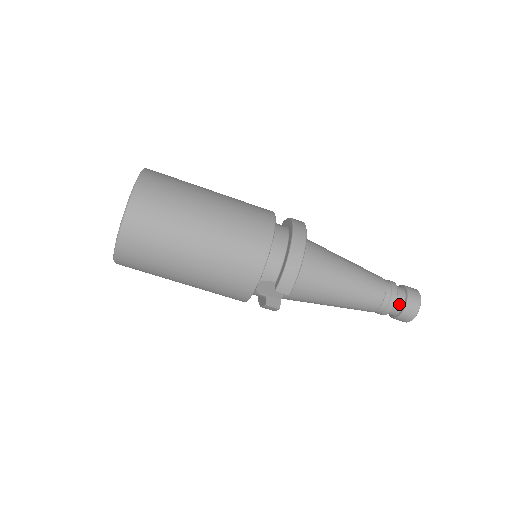
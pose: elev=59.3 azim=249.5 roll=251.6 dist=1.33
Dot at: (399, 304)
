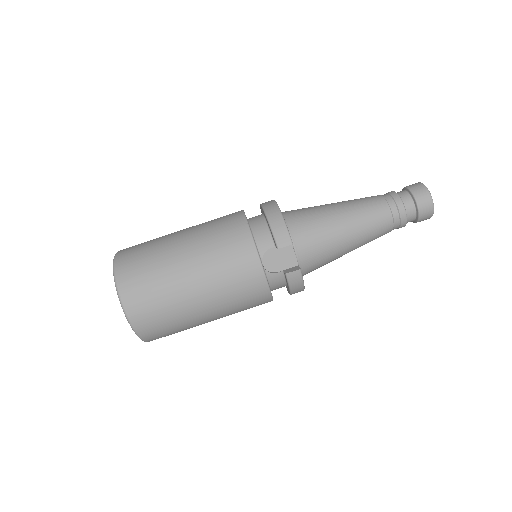
Dot at: (407, 199)
